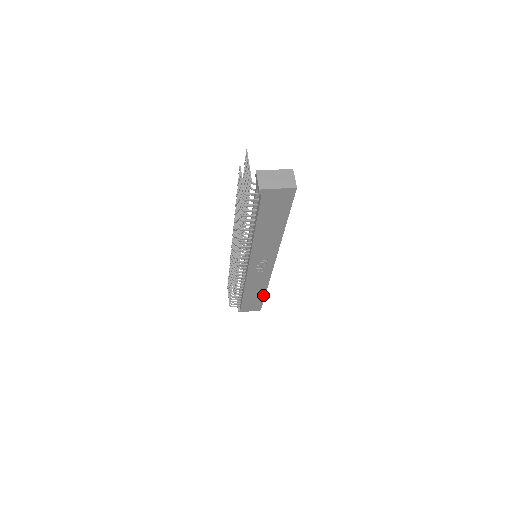
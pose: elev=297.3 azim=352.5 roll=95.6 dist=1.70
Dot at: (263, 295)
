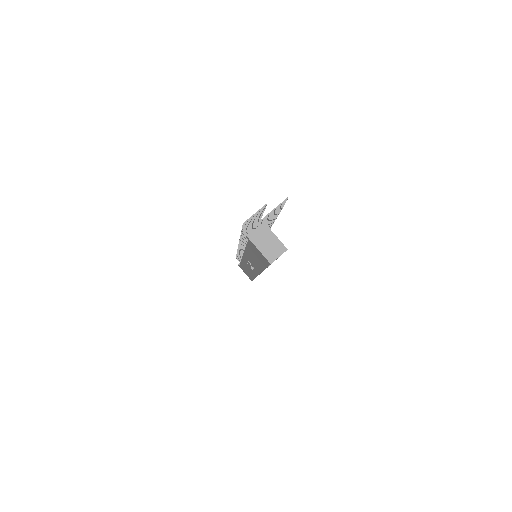
Dot at: occluded
